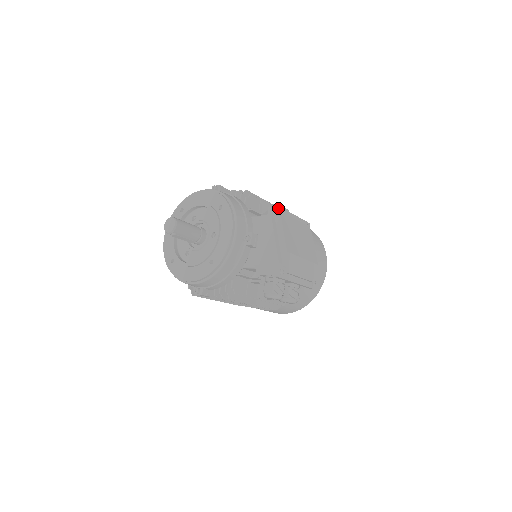
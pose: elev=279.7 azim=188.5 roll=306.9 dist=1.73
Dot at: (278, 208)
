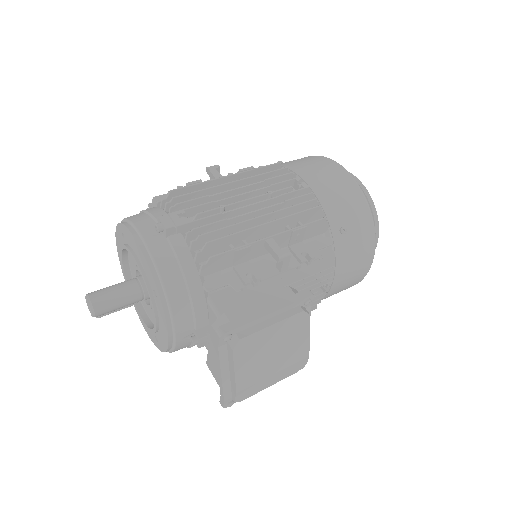
Dot at: (233, 331)
